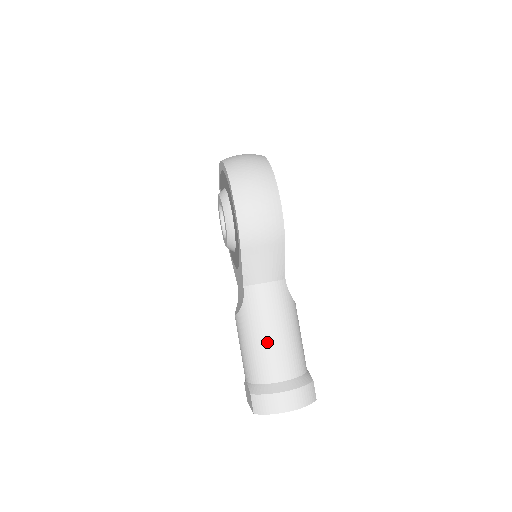
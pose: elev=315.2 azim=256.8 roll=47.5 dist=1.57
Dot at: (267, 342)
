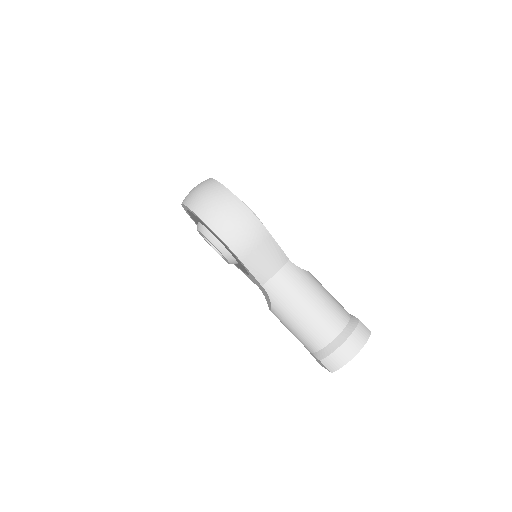
Dot at: (307, 315)
